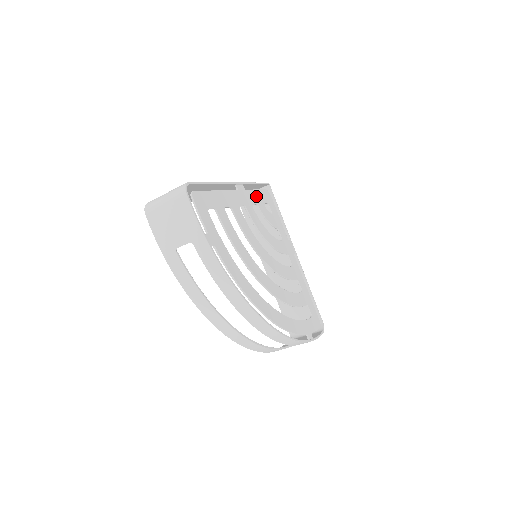
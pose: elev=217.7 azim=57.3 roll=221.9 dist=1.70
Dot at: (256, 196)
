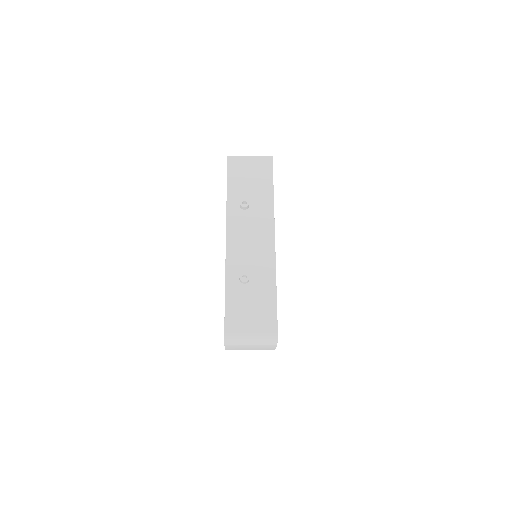
Dot at: occluded
